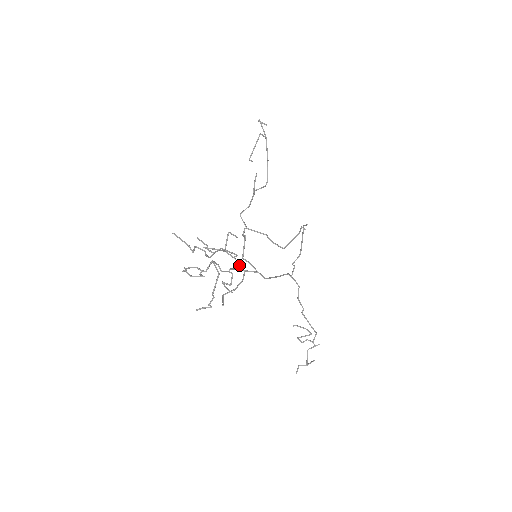
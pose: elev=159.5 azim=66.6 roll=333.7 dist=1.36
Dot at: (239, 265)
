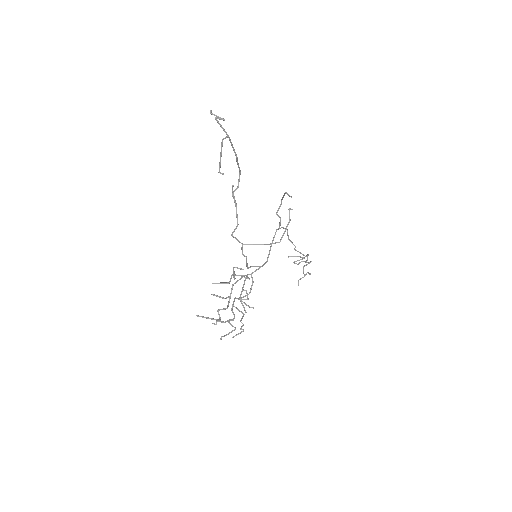
Dot at: occluded
